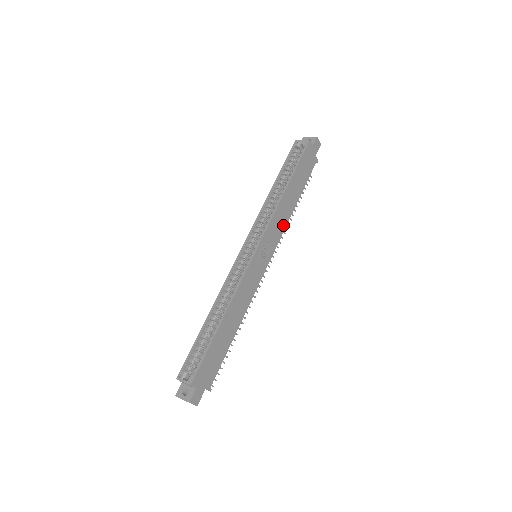
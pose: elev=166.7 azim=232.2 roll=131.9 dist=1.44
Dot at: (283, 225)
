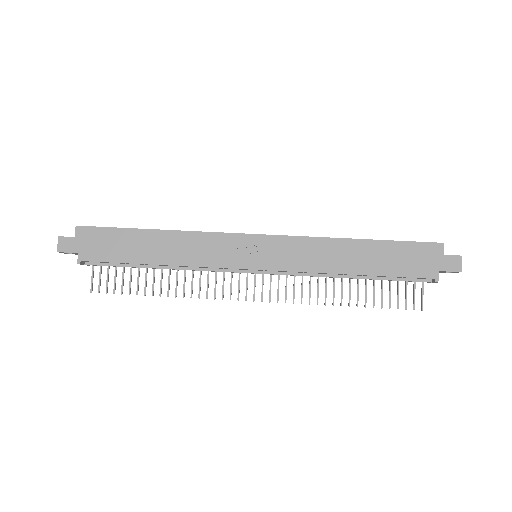
Dot at: (313, 266)
